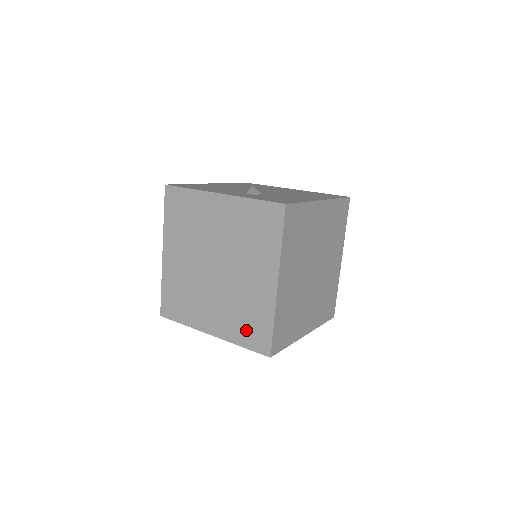
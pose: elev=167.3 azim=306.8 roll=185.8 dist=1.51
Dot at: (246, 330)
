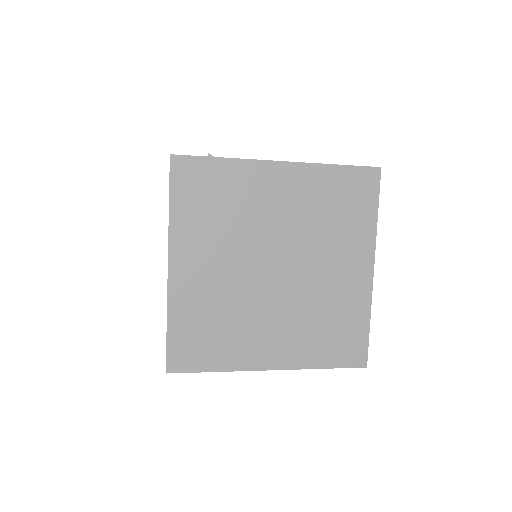
Dot at: occluded
